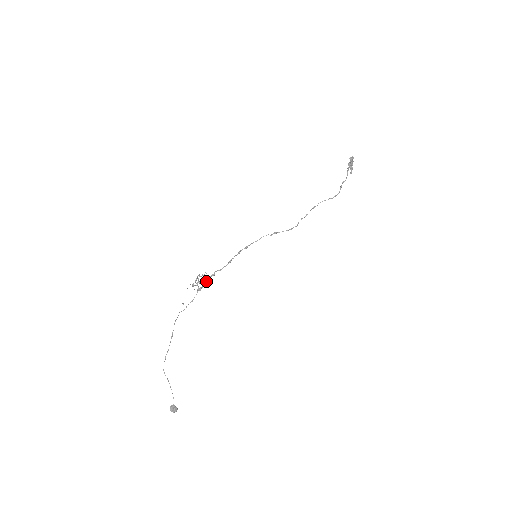
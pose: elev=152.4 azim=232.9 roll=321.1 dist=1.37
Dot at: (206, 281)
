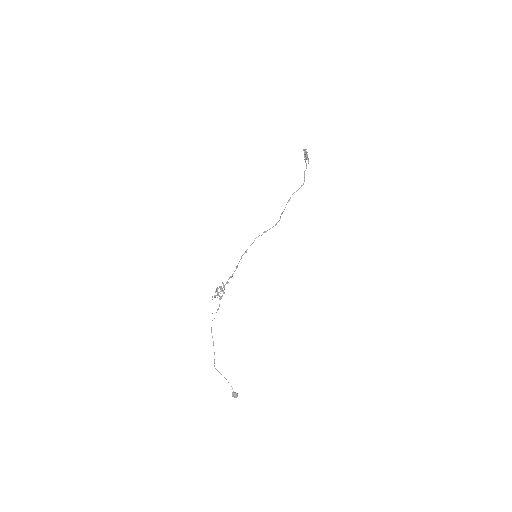
Dot at: (224, 289)
